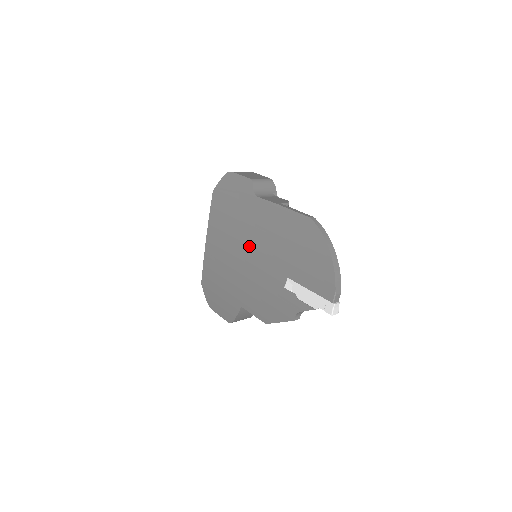
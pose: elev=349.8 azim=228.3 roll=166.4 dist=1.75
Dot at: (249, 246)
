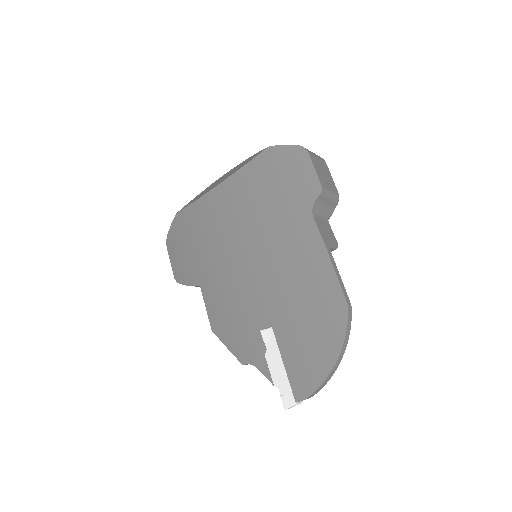
Dot at: (259, 251)
